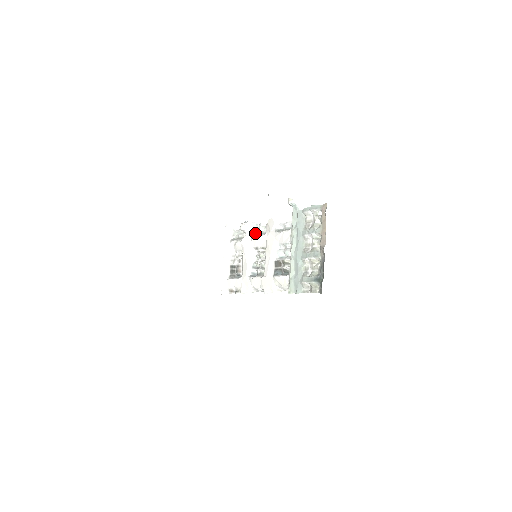
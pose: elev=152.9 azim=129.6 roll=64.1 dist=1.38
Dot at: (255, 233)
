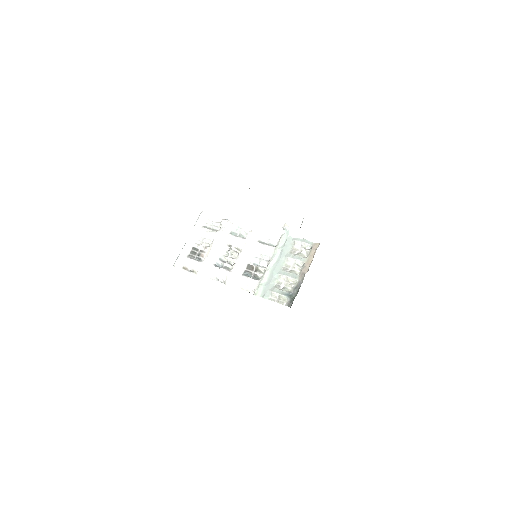
Dot at: (234, 233)
